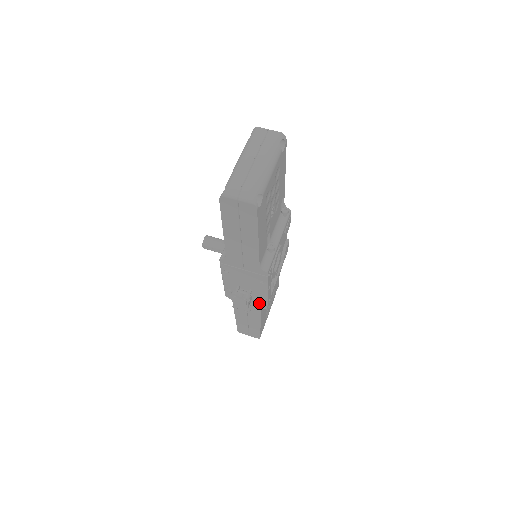
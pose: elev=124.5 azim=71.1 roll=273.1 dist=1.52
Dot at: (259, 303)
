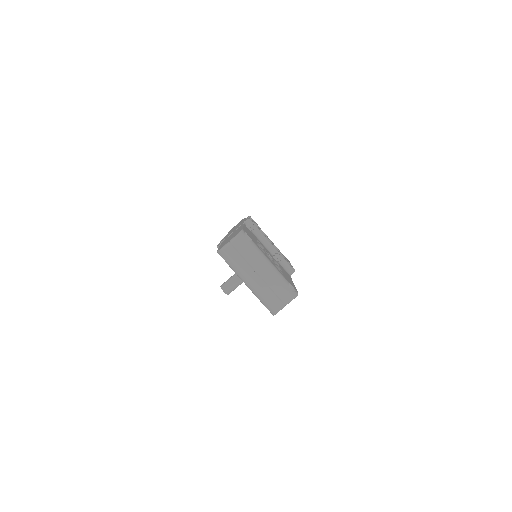
Dot at: occluded
